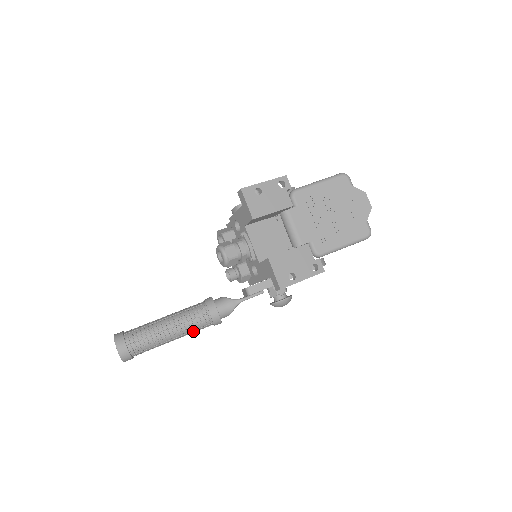
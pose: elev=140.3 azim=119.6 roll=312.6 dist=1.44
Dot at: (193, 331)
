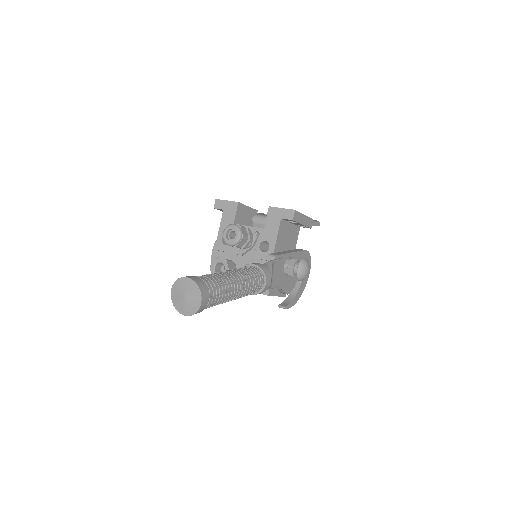
Dot at: (251, 280)
